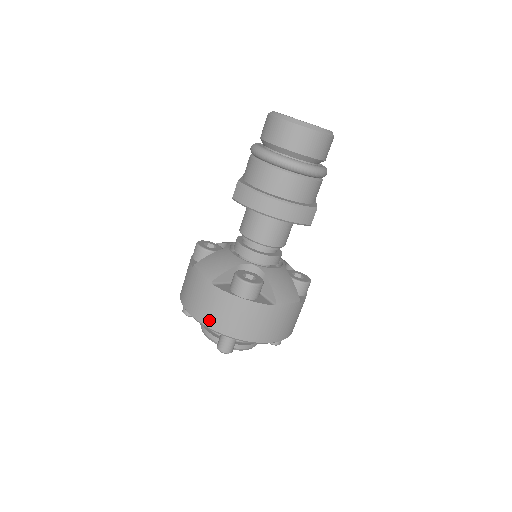
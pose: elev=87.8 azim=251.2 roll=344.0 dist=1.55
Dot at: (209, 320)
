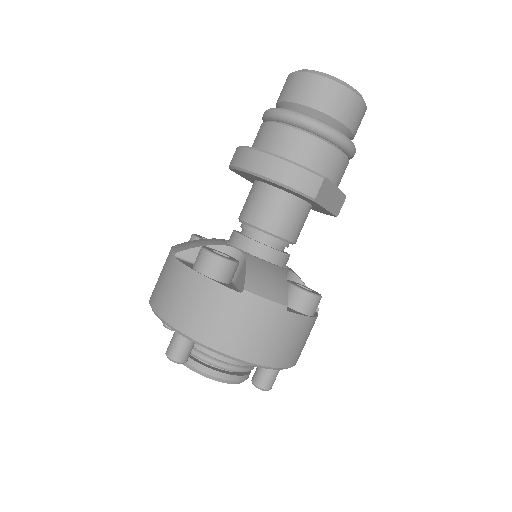
Dot at: (160, 304)
